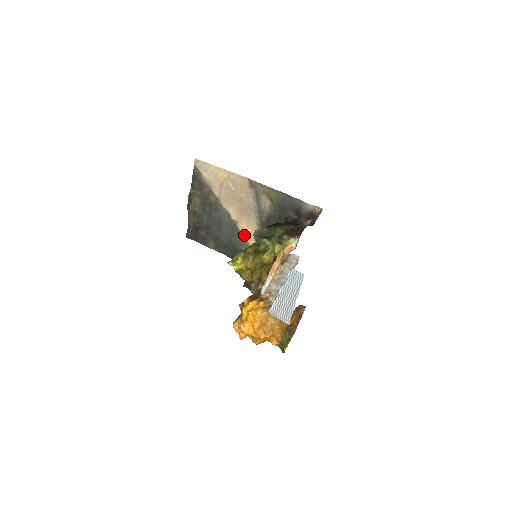
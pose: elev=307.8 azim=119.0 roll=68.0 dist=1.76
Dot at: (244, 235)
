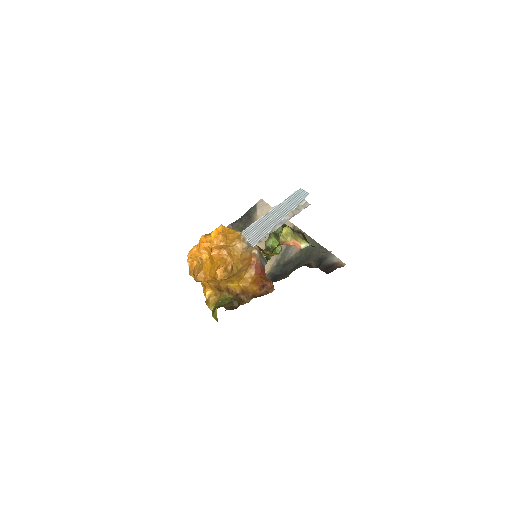
Dot at: occluded
